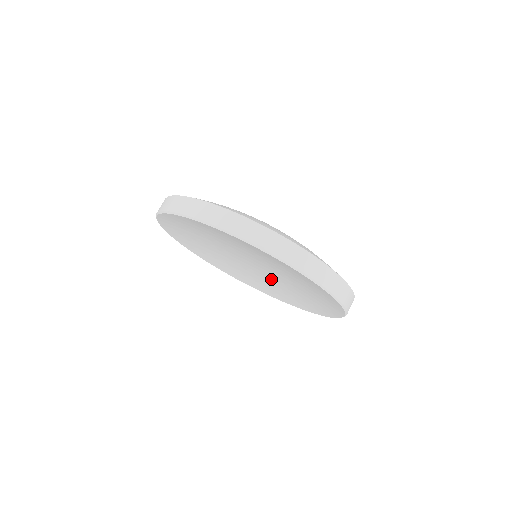
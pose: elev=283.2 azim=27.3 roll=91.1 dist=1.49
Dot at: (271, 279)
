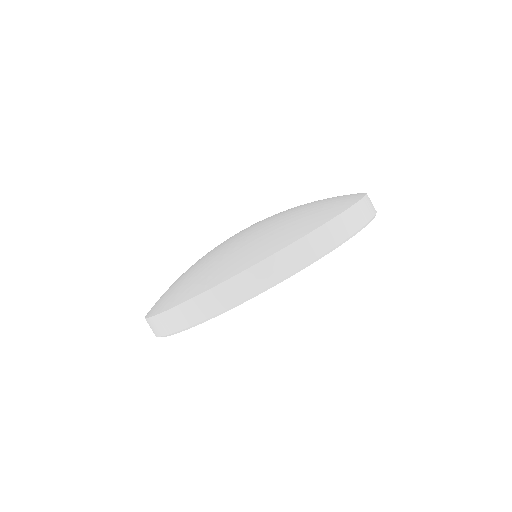
Dot at: occluded
